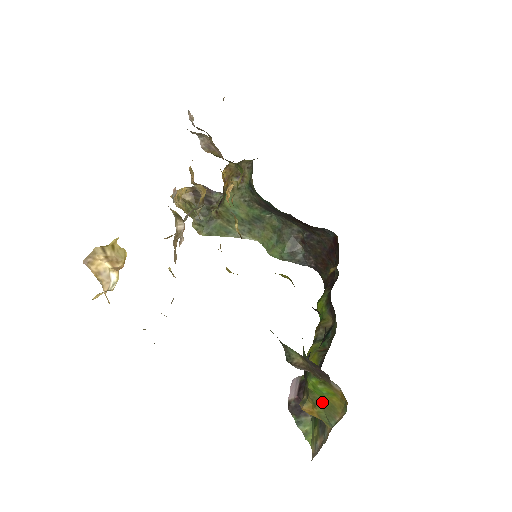
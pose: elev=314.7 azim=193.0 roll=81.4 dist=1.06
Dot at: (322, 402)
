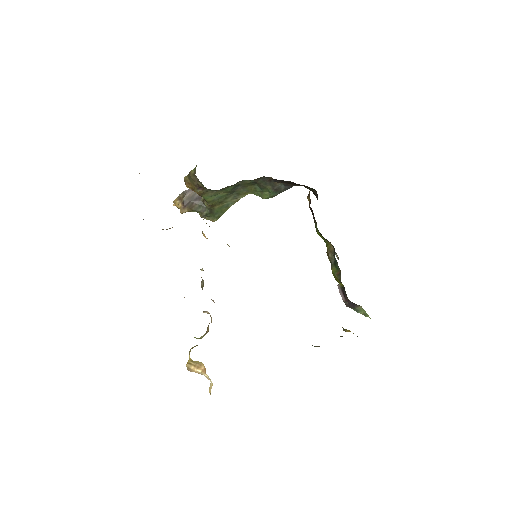
Dot at: occluded
